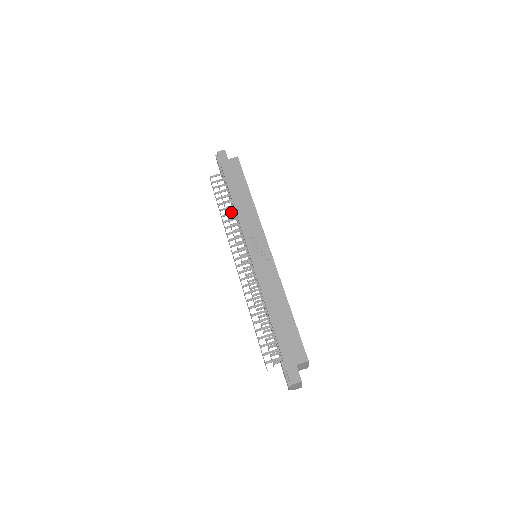
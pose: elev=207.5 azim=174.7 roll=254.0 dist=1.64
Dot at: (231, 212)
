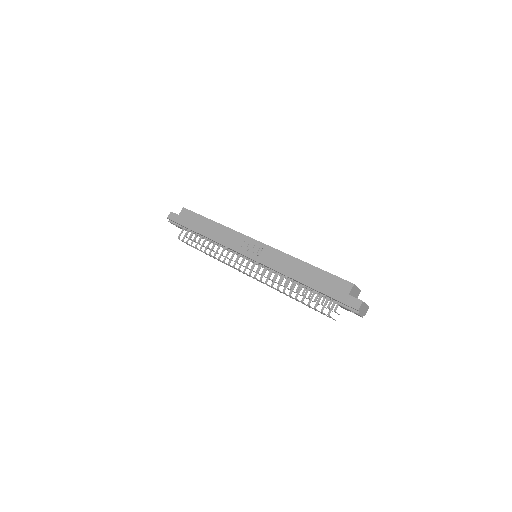
Dot at: (213, 245)
